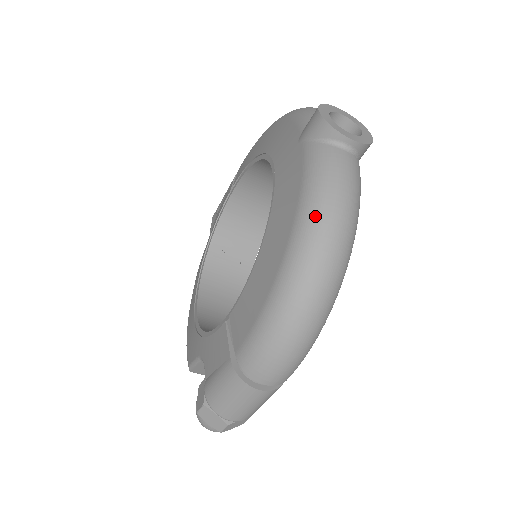
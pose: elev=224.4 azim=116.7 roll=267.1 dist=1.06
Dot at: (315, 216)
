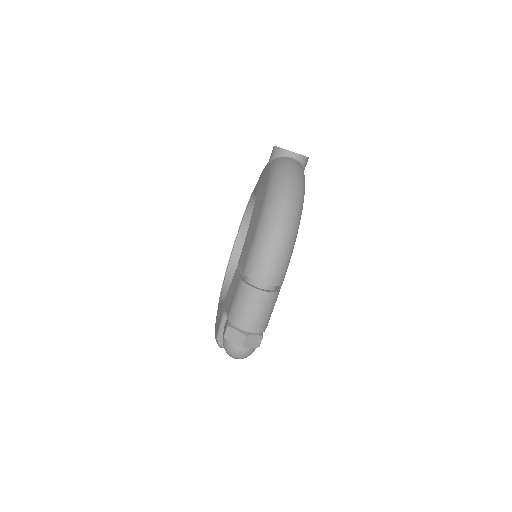
Dot at: (277, 180)
